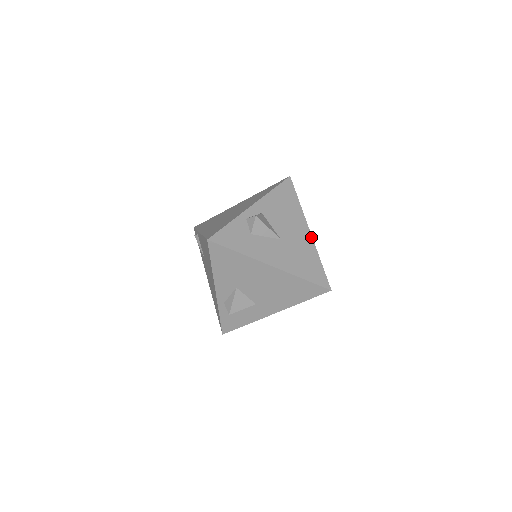
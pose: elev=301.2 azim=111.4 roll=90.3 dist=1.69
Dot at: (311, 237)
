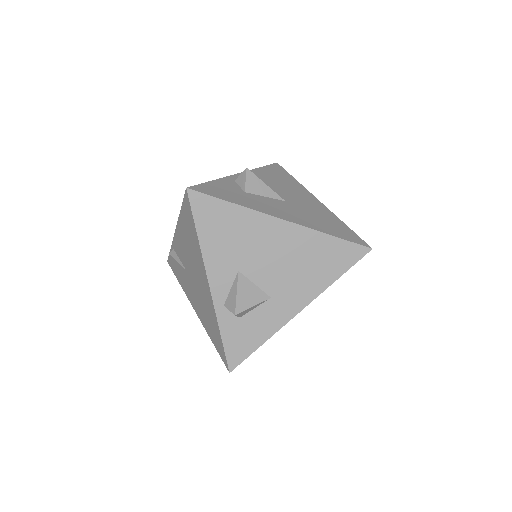
Dot at: (323, 205)
